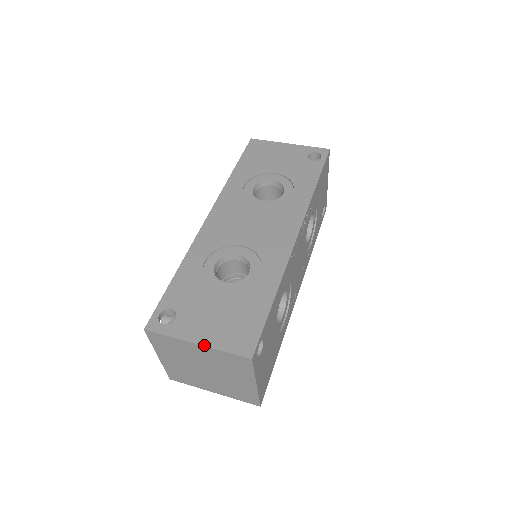
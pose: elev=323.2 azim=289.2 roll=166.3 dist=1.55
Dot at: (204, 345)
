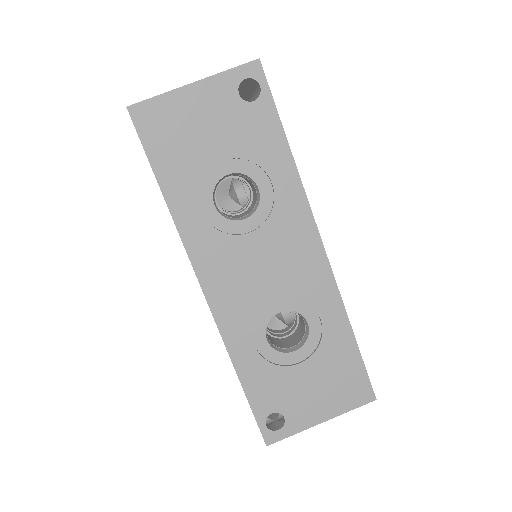
Dot at: occluded
